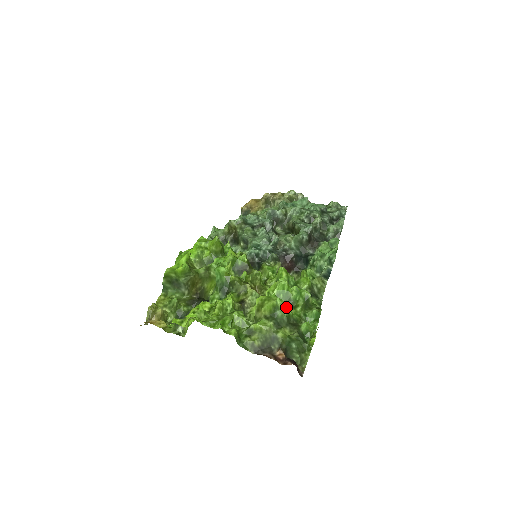
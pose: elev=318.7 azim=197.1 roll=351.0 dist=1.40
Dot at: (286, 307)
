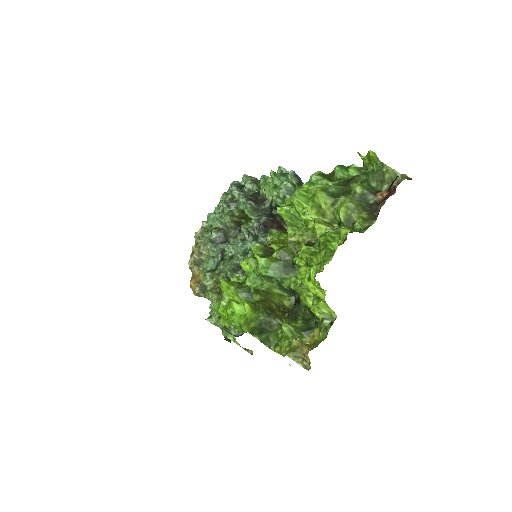
Dot at: occluded
